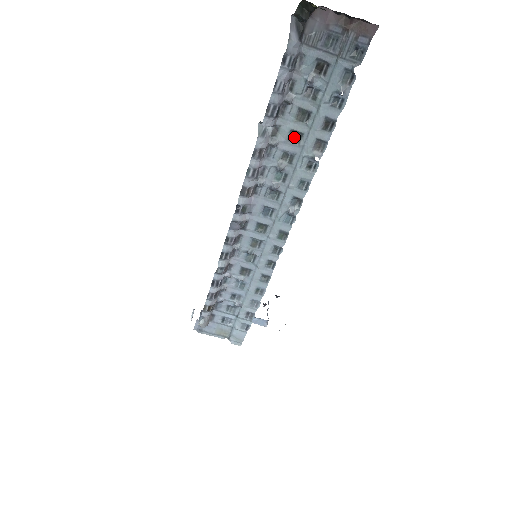
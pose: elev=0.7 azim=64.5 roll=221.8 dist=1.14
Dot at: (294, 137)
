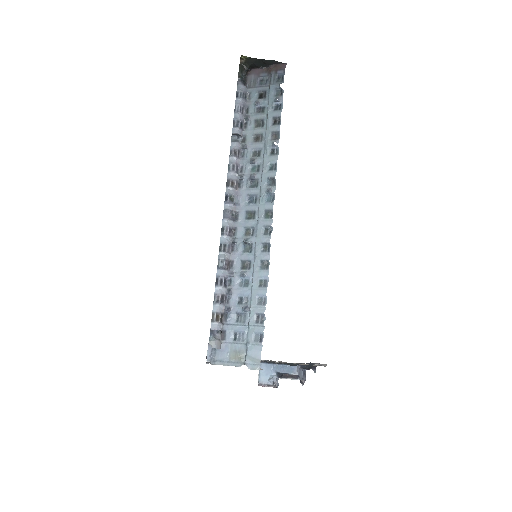
Dot at: (257, 139)
